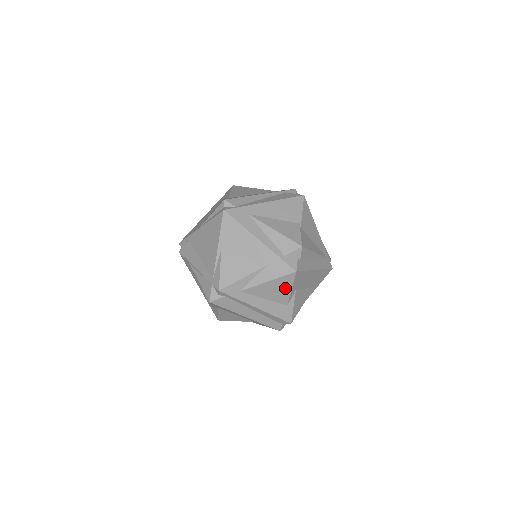
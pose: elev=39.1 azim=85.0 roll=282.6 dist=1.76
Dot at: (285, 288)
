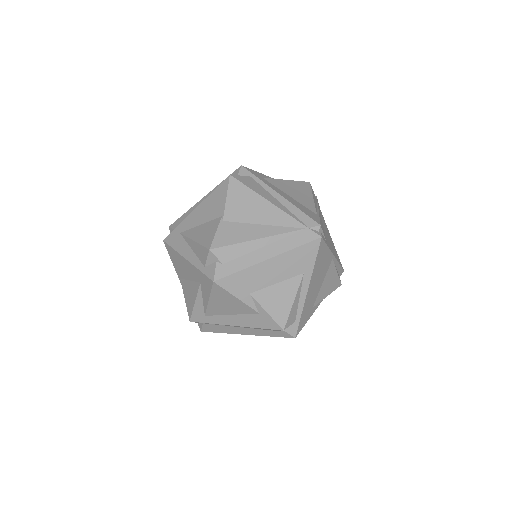
Dot at: (231, 299)
